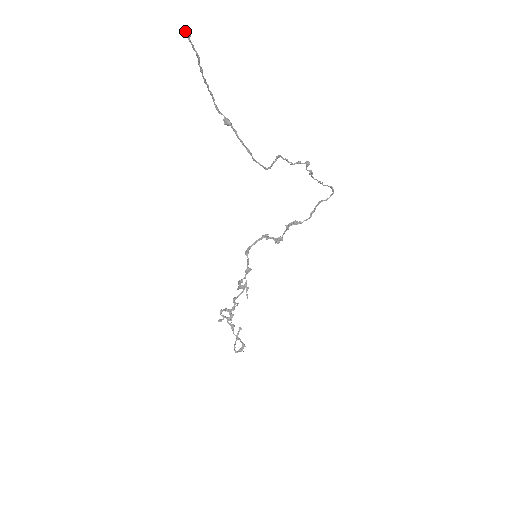
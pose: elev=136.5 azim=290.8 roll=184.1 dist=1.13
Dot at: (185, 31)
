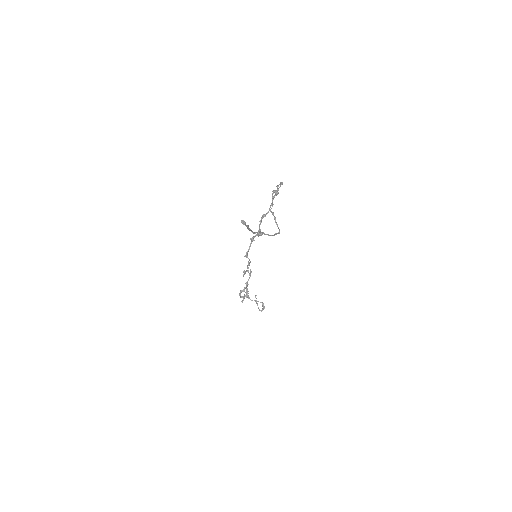
Dot at: (242, 223)
